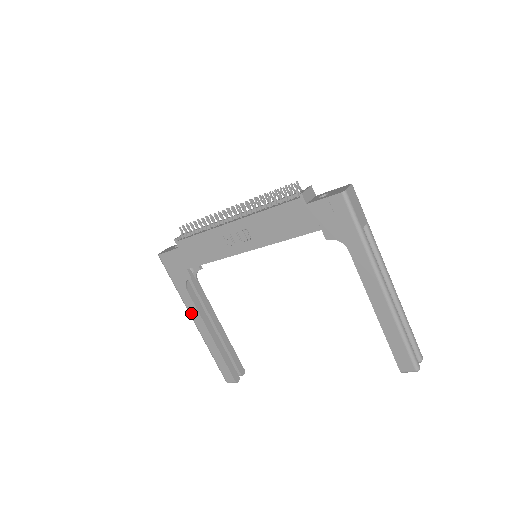
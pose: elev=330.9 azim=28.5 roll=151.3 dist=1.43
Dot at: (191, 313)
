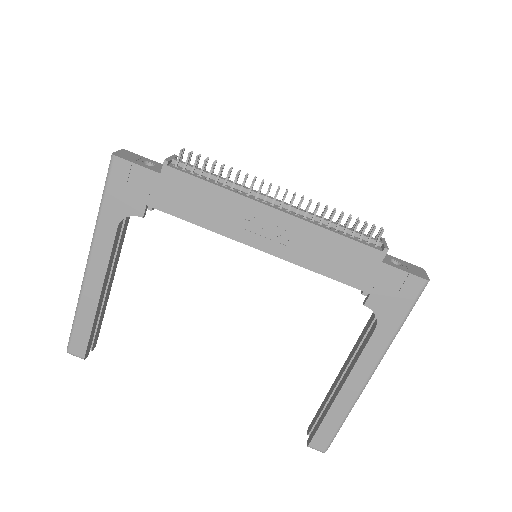
Dot at: (95, 253)
